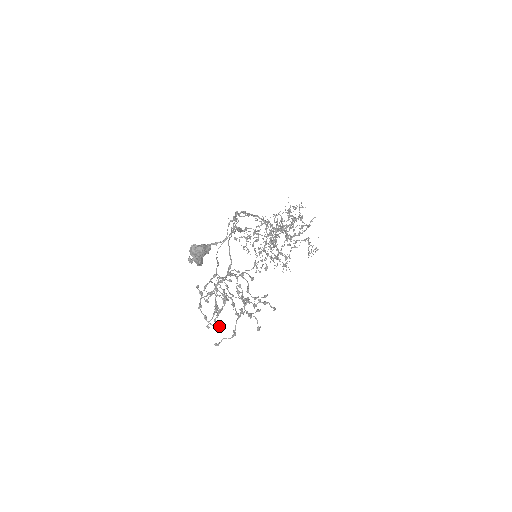
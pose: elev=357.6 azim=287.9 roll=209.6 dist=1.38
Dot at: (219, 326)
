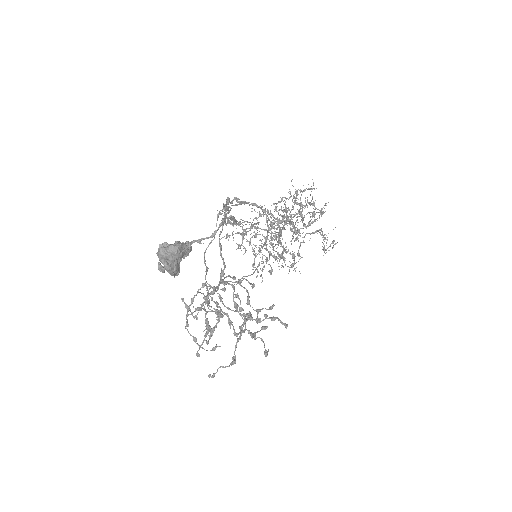
Dot at: (213, 349)
